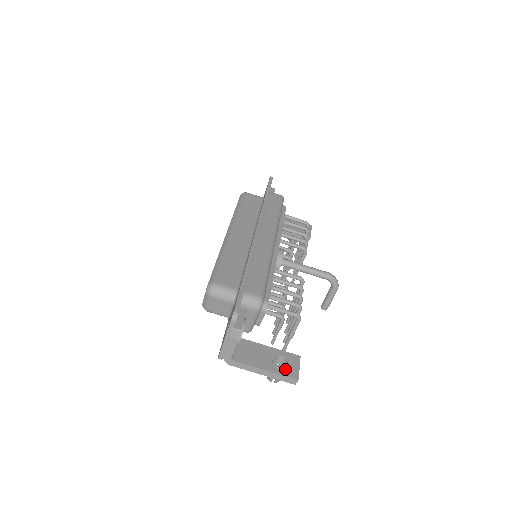
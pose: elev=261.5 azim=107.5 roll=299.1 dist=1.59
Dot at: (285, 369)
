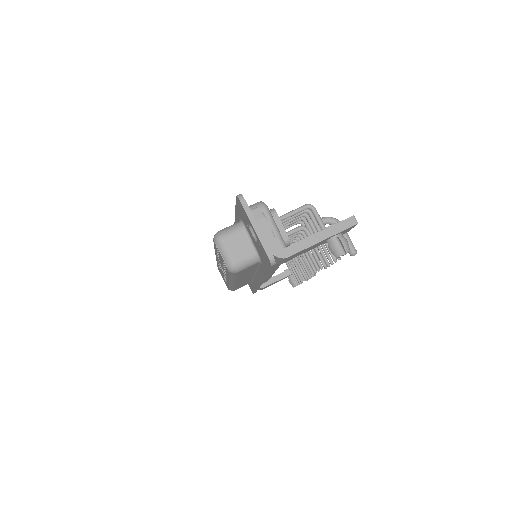
Dot at: occluded
